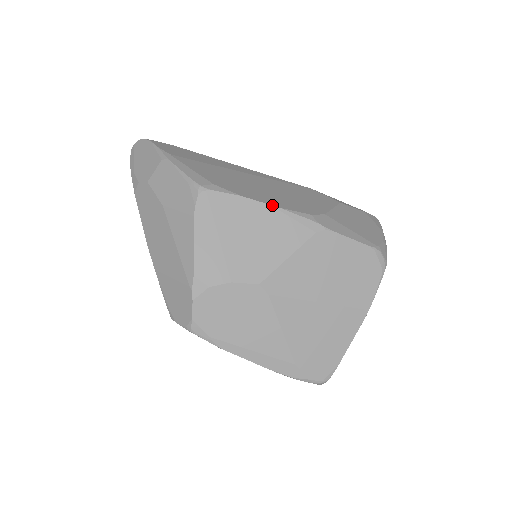
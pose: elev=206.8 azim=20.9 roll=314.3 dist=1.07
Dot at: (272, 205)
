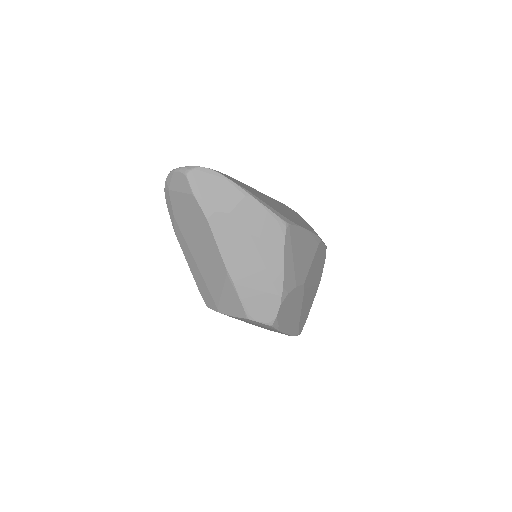
Dot at: (308, 230)
